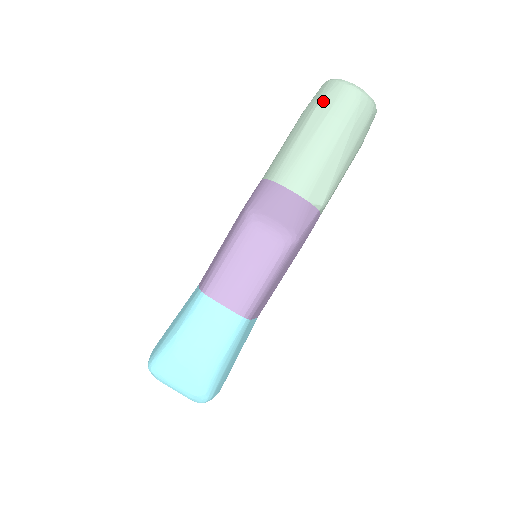
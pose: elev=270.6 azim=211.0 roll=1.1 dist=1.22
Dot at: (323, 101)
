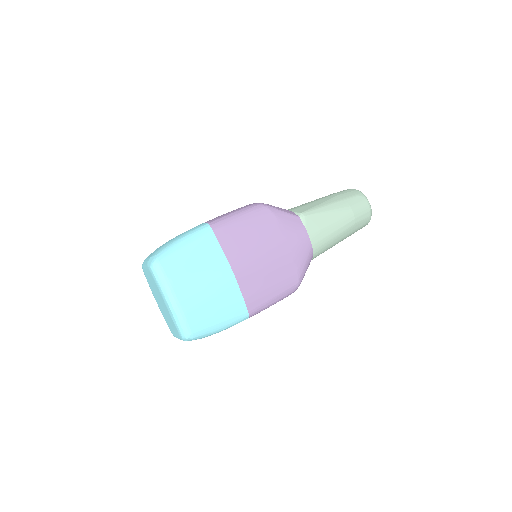
Dot at: occluded
